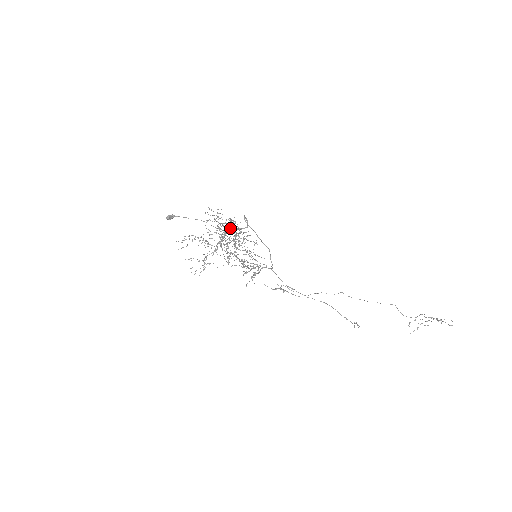
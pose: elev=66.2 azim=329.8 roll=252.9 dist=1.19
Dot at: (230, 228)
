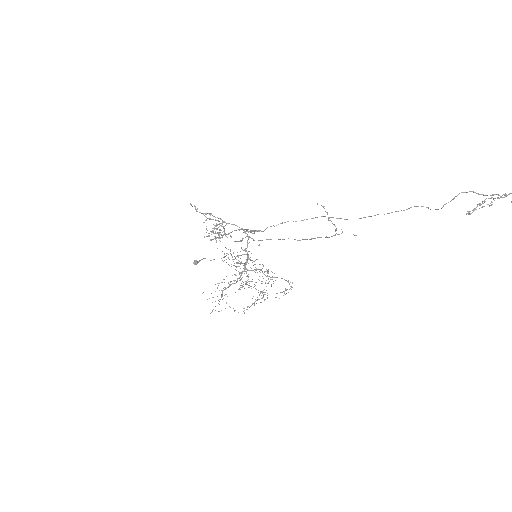
Dot at: (247, 261)
